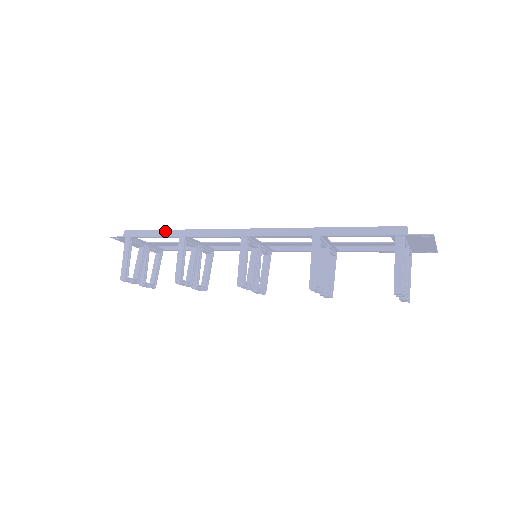
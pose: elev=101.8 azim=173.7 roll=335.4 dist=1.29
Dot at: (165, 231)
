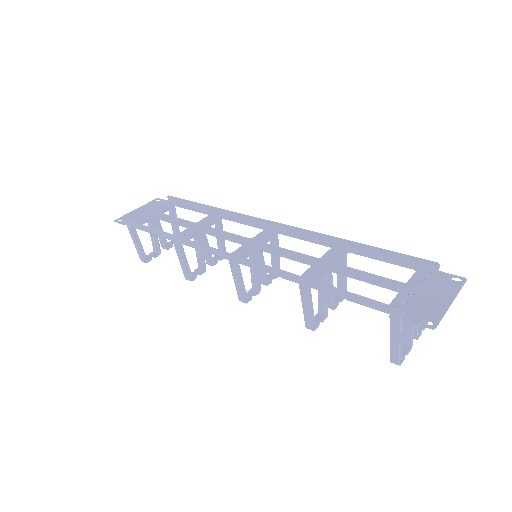
Dot at: (157, 231)
